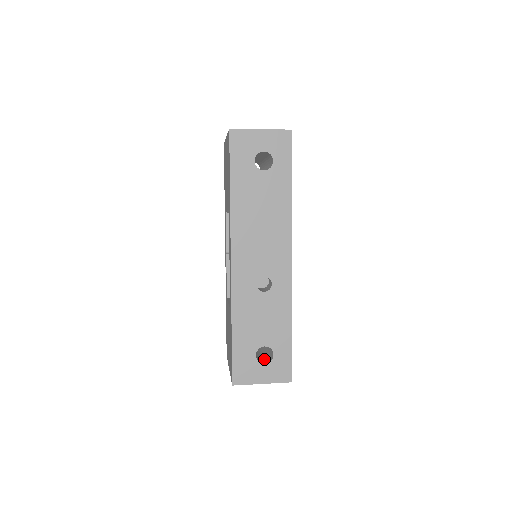
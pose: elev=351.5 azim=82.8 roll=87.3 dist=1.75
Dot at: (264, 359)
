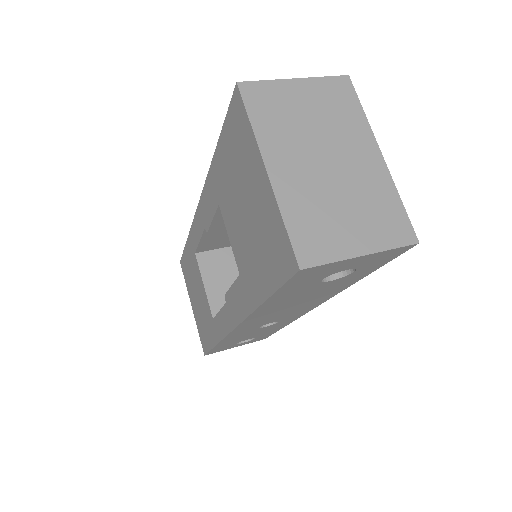
Dot at: occluded
